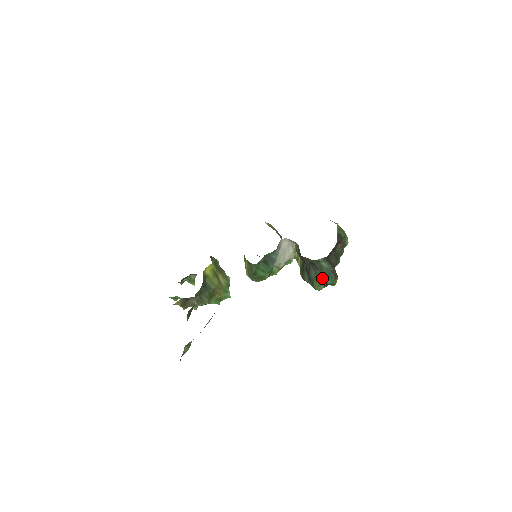
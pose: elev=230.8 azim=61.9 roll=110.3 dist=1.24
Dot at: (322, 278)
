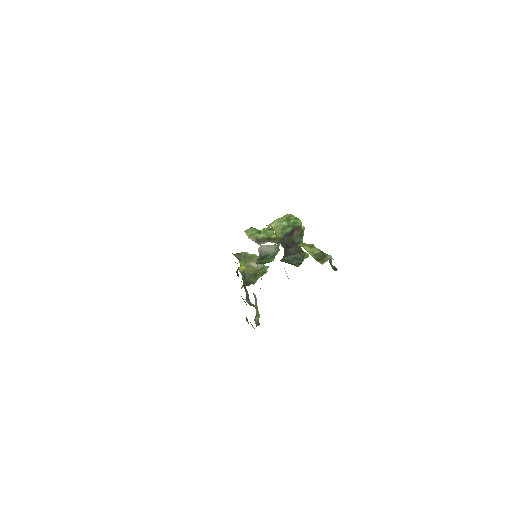
Dot at: (294, 263)
